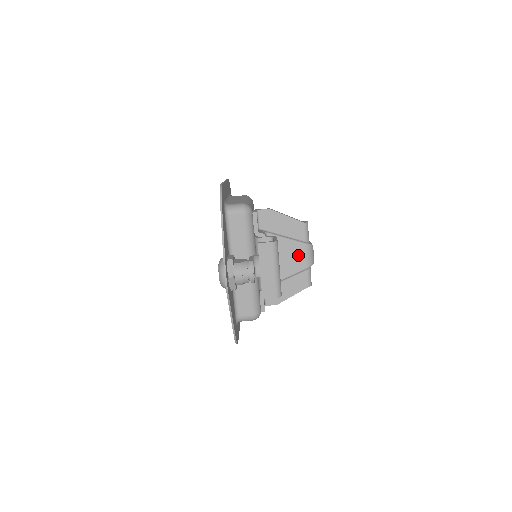
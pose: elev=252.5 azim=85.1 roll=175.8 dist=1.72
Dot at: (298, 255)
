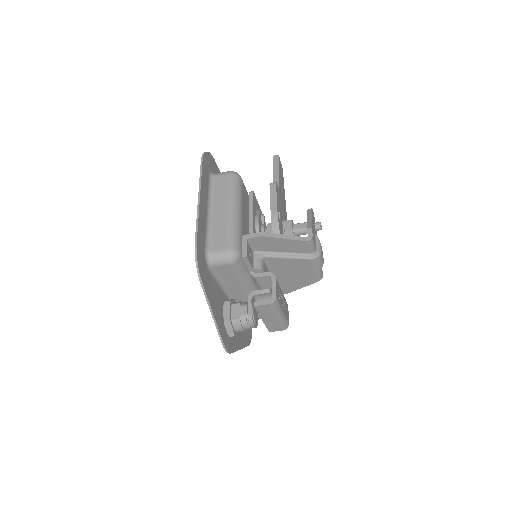
Dot at: (304, 267)
